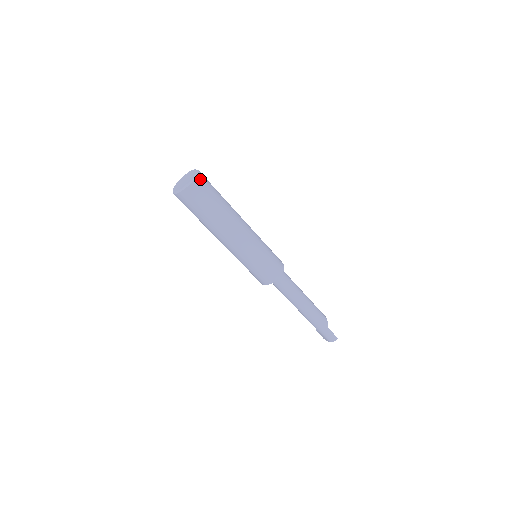
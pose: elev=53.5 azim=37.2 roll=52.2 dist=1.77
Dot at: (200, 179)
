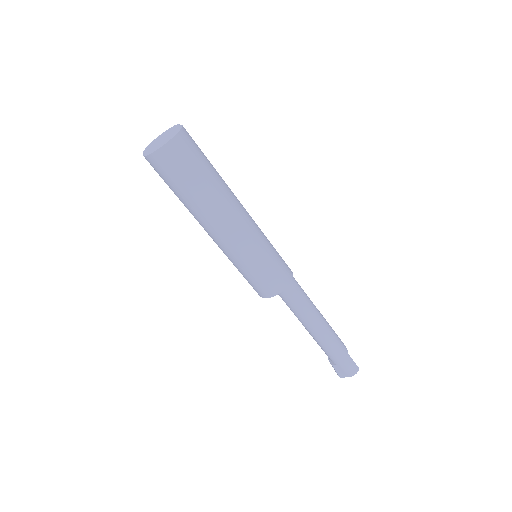
Dot at: (186, 132)
